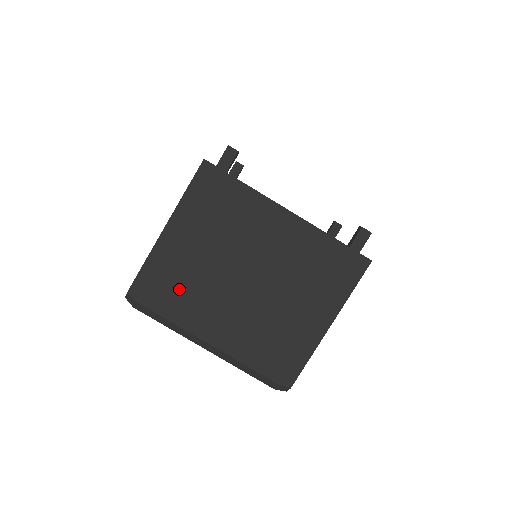
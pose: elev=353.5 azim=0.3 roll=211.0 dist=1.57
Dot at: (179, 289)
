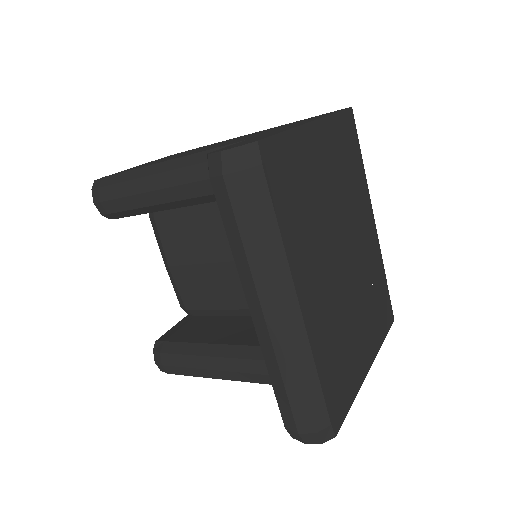
Dot at: (302, 202)
